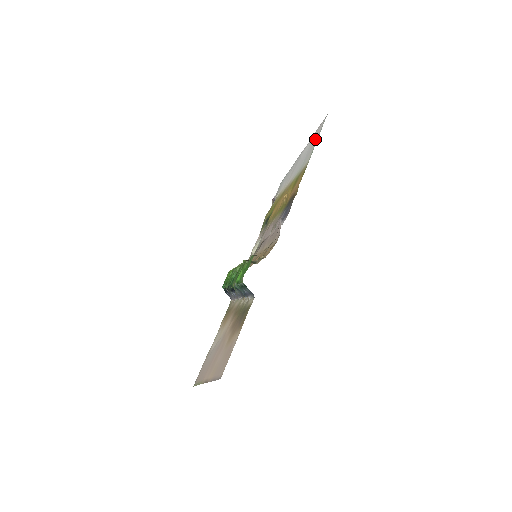
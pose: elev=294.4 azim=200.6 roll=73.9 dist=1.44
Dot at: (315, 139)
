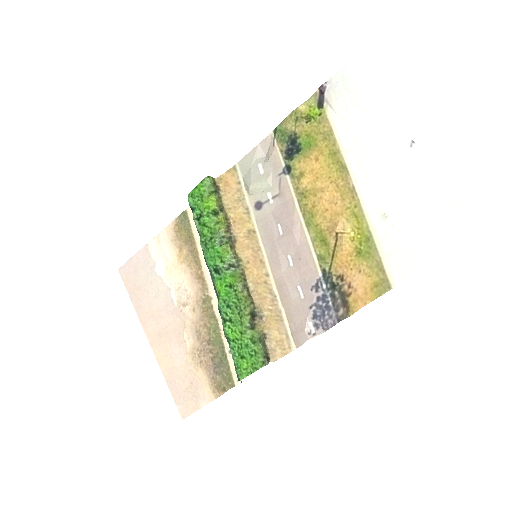
Dot at: (434, 238)
